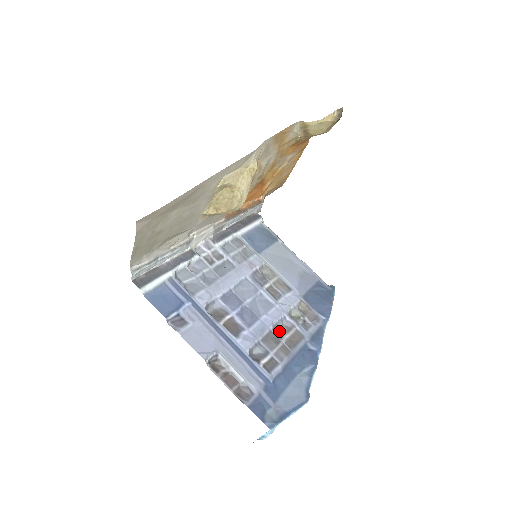
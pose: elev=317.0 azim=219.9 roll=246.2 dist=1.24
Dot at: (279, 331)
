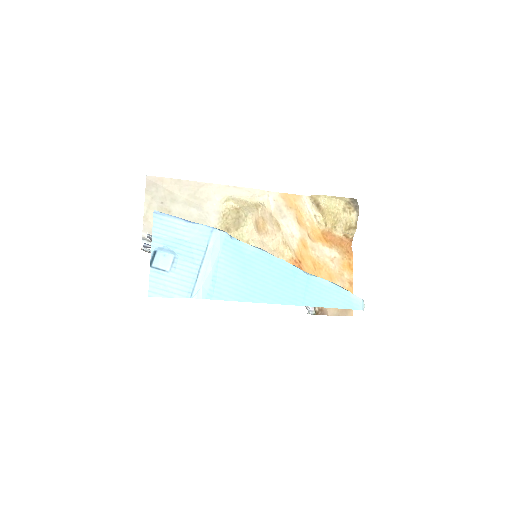
Dot at: occluded
